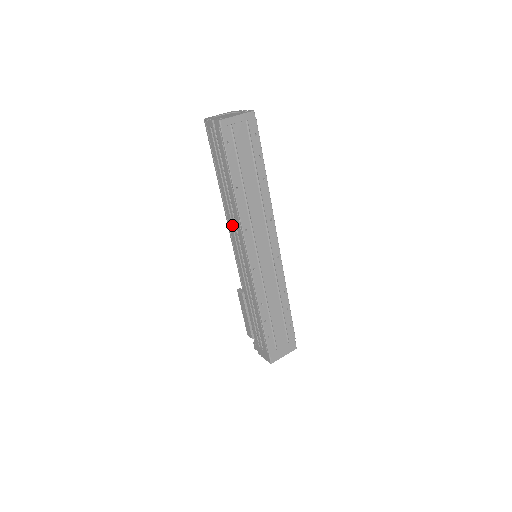
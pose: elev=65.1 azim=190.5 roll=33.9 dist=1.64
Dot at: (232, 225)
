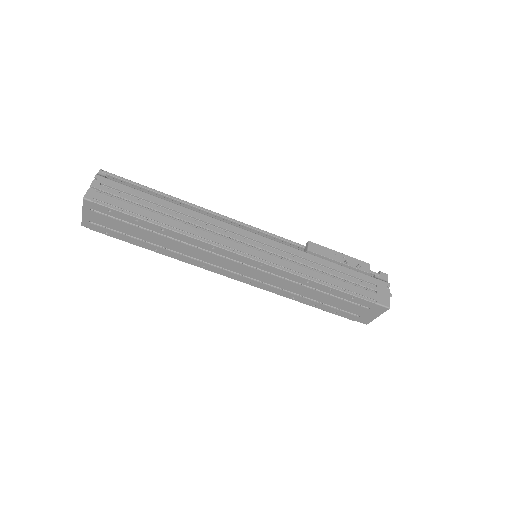
Dot at: occluded
